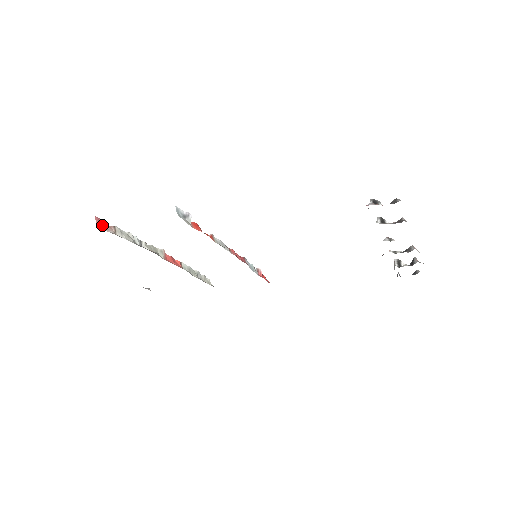
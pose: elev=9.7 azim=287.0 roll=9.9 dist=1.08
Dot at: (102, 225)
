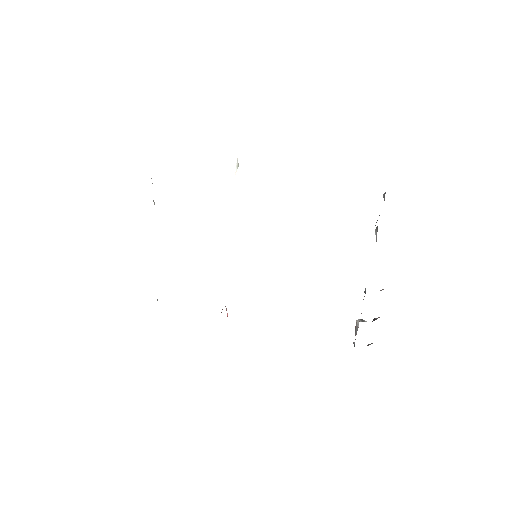
Dot at: occluded
